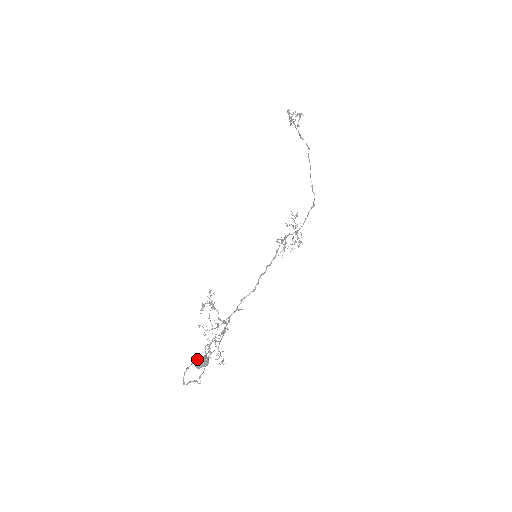
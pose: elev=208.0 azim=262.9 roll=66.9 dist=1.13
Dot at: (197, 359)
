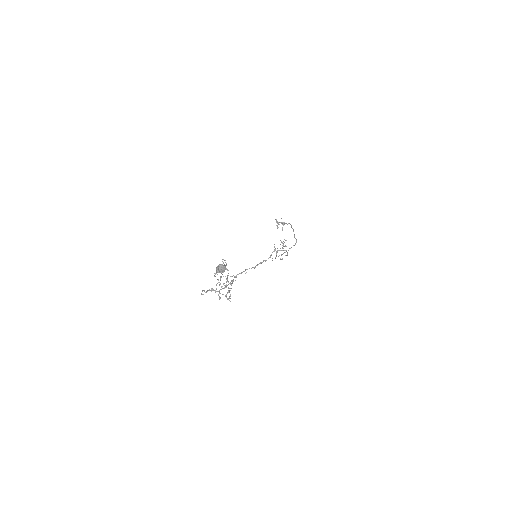
Dot at: (218, 265)
